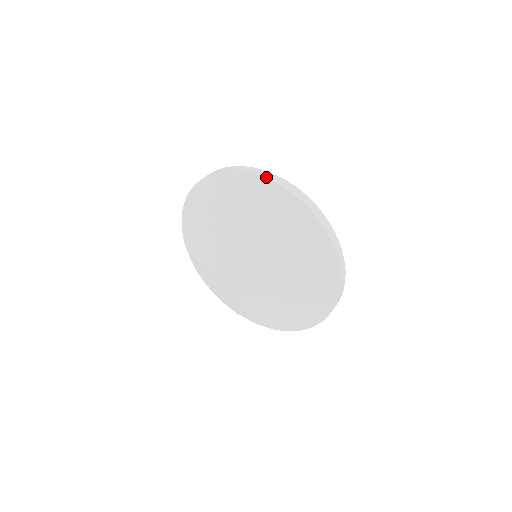
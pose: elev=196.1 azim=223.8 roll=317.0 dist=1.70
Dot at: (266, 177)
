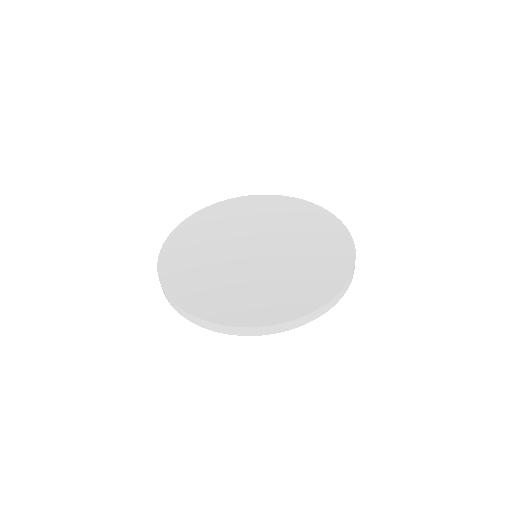
Dot at: (255, 335)
